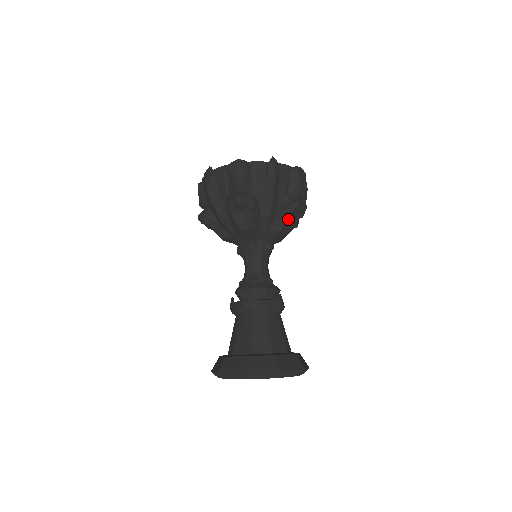
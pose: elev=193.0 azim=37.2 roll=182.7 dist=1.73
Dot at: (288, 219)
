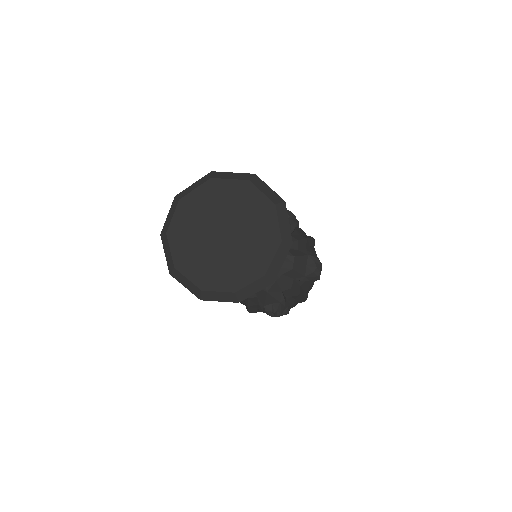
Dot at: (303, 260)
